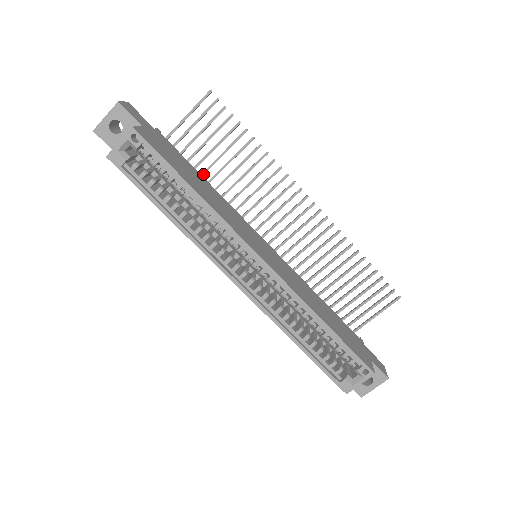
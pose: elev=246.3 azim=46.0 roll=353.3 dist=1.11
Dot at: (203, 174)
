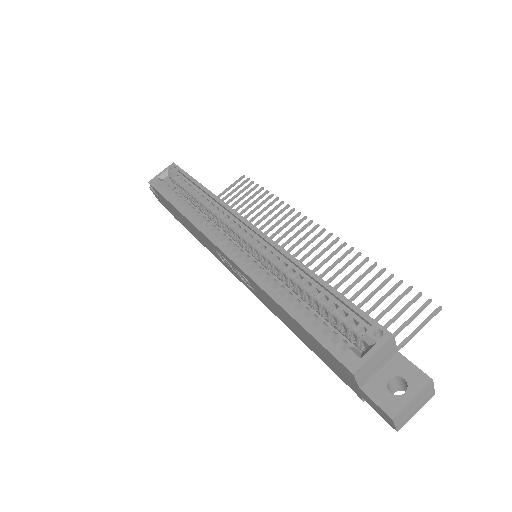
Dot at: occluded
